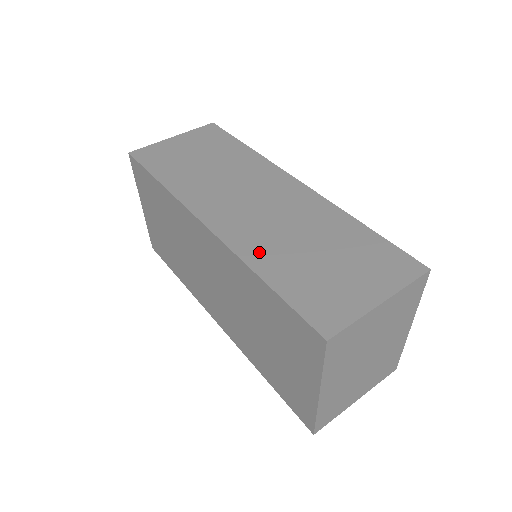
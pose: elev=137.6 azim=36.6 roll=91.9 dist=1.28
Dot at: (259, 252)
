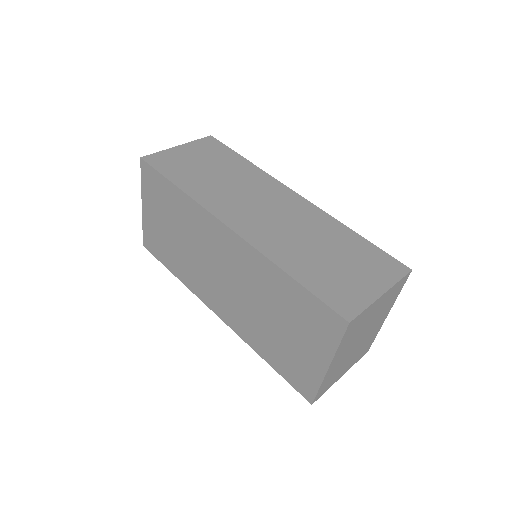
Dot at: (281, 252)
